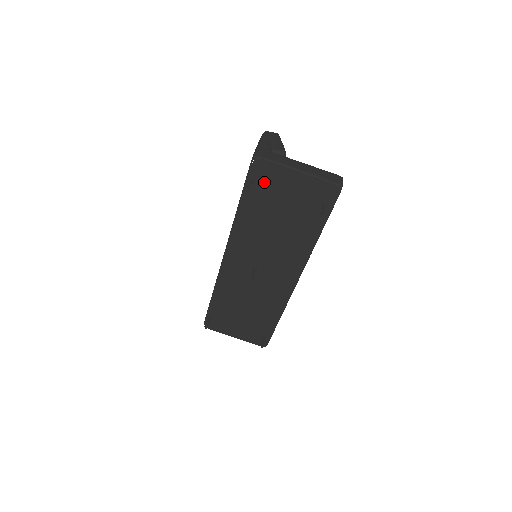
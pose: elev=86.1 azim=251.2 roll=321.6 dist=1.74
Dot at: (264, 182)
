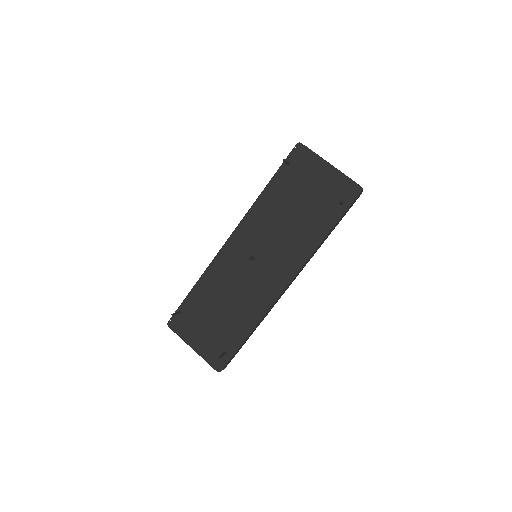
Dot at: (298, 168)
